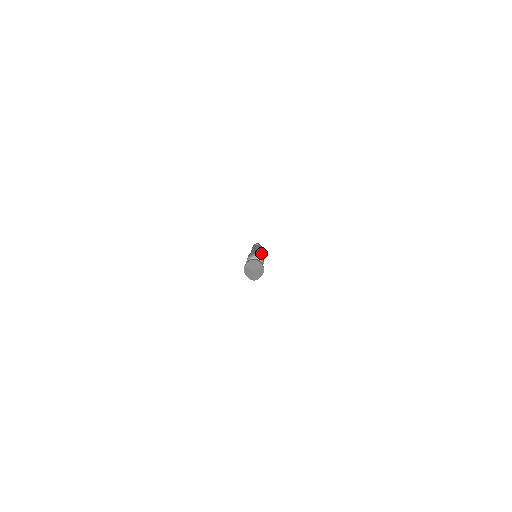
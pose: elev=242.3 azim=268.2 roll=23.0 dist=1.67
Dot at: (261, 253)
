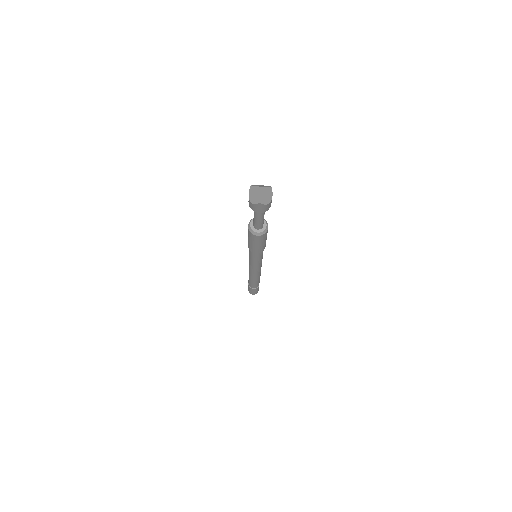
Dot at: occluded
